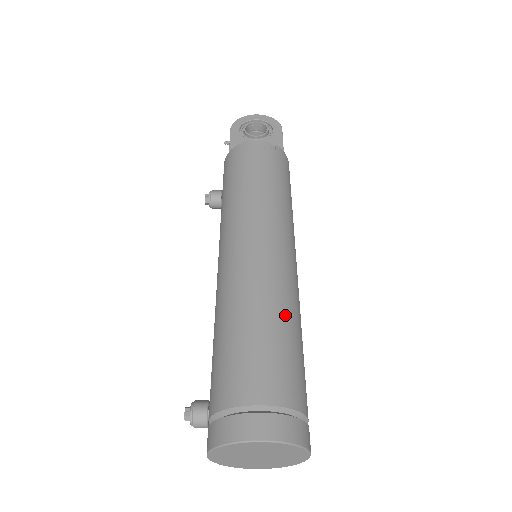
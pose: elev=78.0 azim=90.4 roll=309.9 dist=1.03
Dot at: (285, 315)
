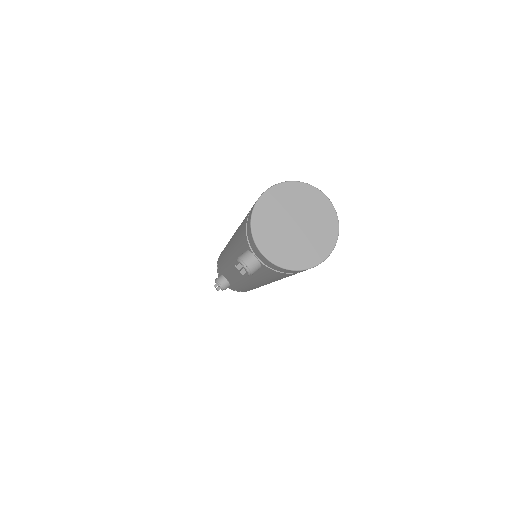
Dot at: occluded
